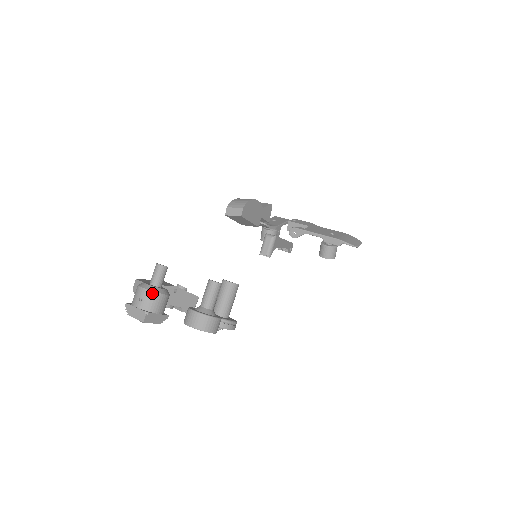
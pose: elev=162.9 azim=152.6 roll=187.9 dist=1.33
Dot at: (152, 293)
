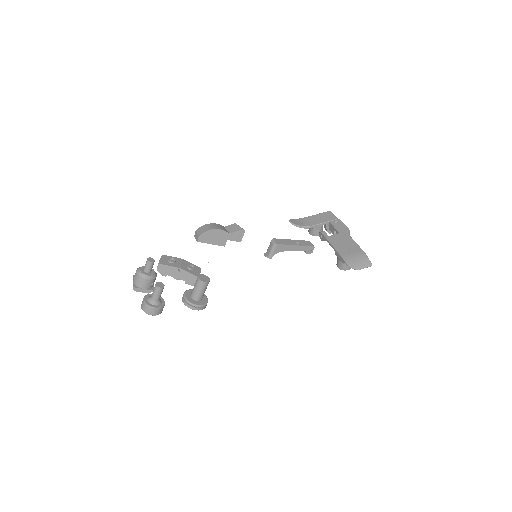
Dot at: (139, 277)
